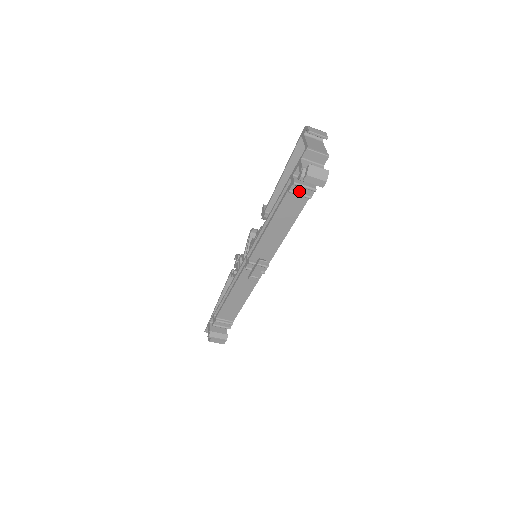
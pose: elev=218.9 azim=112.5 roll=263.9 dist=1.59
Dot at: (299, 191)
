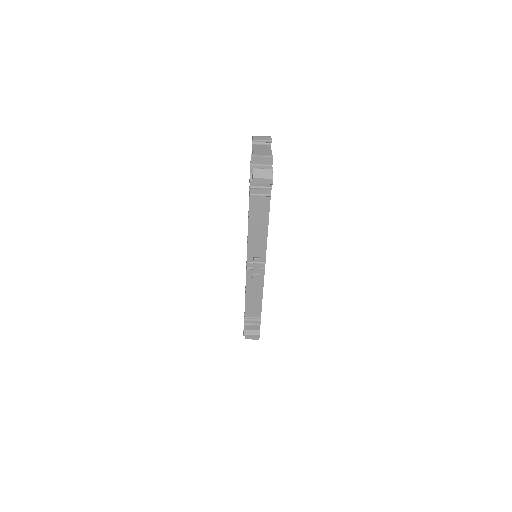
Dot at: (258, 192)
